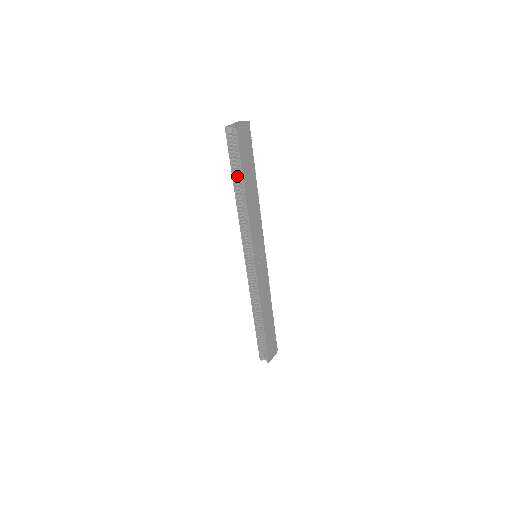
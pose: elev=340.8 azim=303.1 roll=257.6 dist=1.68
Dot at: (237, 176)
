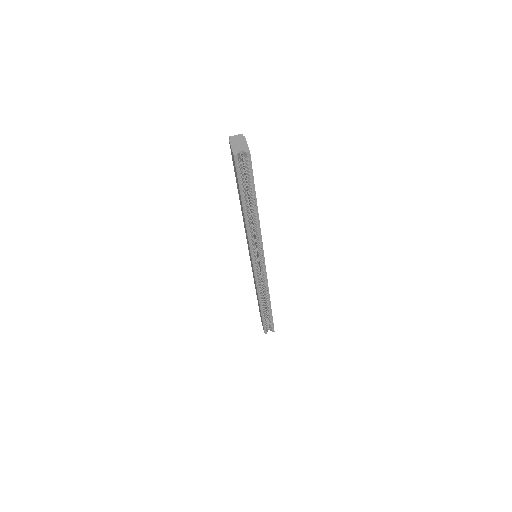
Dot at: (245, 197)
